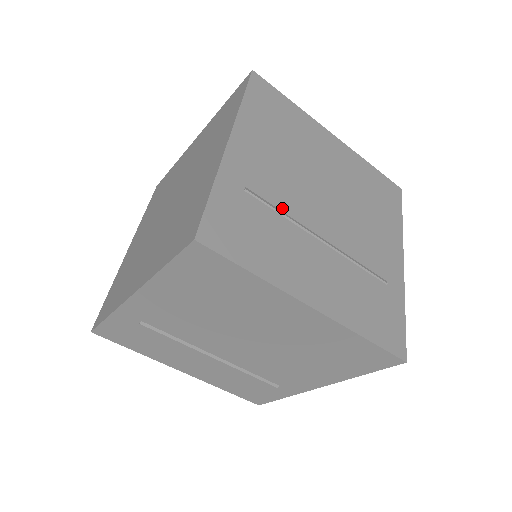
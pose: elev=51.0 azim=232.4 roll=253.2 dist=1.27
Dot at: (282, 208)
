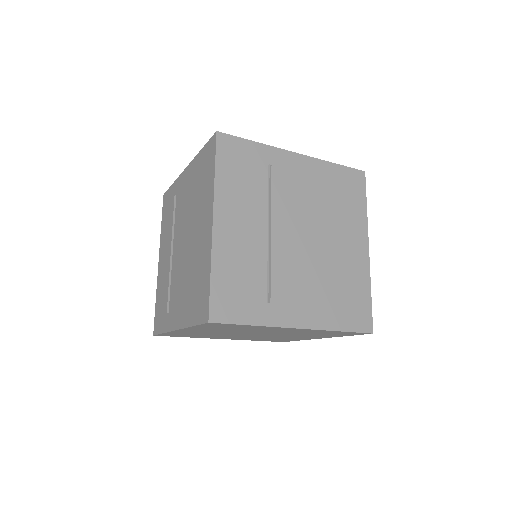
Dot at: (274, 195)
